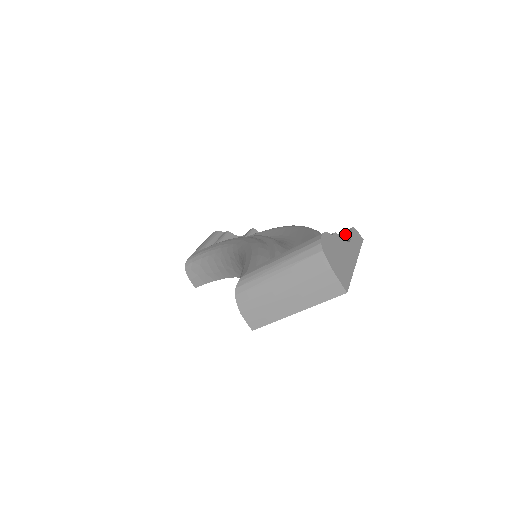
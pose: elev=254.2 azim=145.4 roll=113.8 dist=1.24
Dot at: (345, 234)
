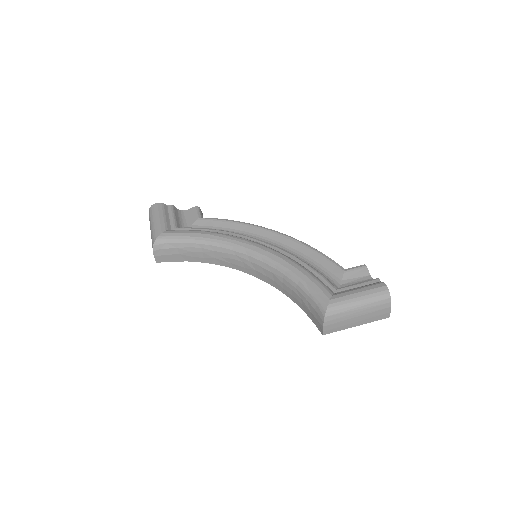
Dot at: (364, 270)
